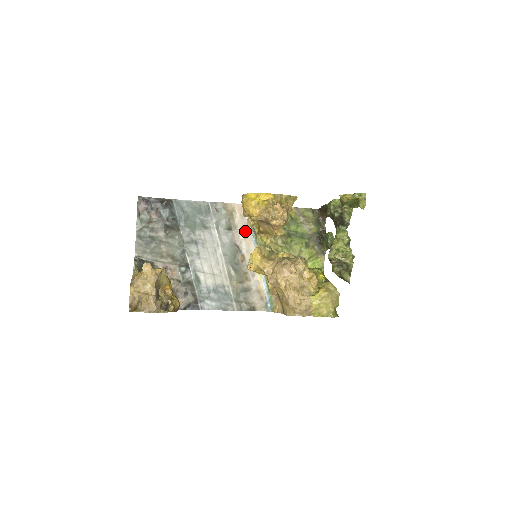
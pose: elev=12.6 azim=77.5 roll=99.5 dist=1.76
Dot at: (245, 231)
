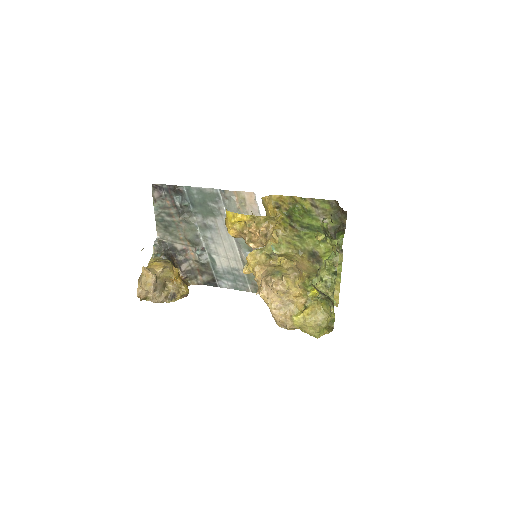
Dot at: occluded
